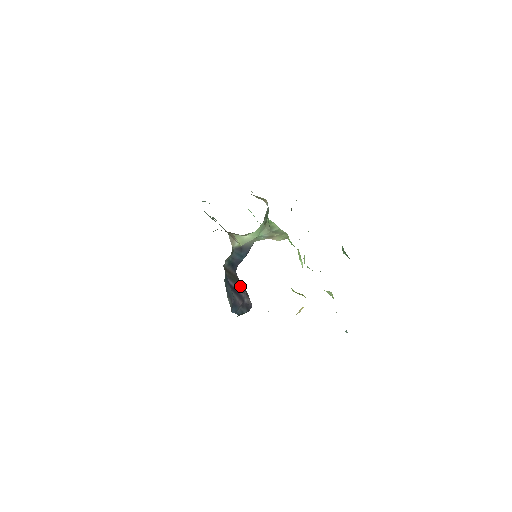
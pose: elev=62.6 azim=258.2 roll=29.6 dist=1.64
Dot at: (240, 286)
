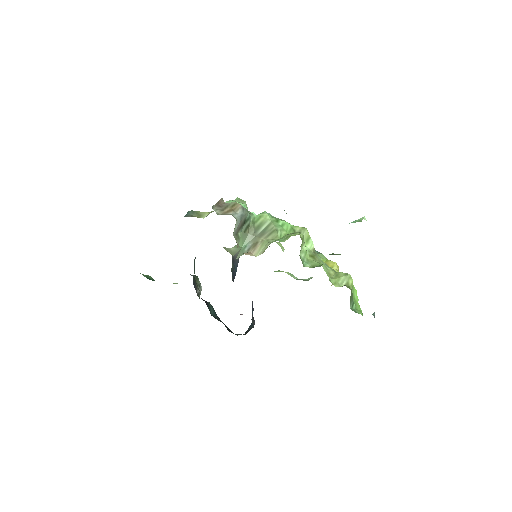
Dot at: occluded
